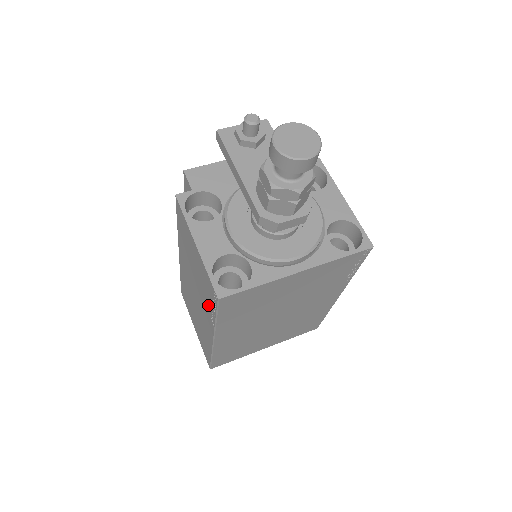
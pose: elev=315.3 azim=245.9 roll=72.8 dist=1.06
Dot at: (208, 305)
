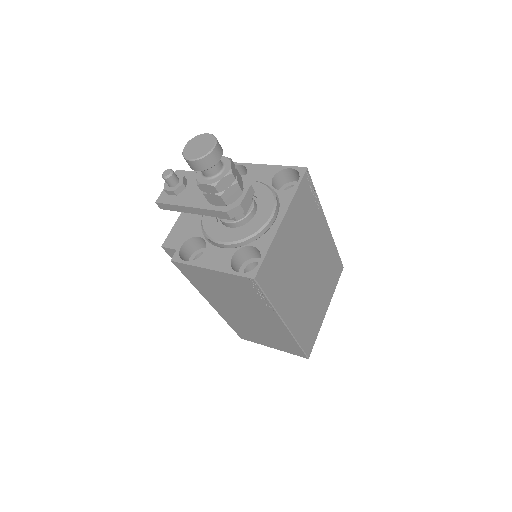
Dot at: (256, 301)
